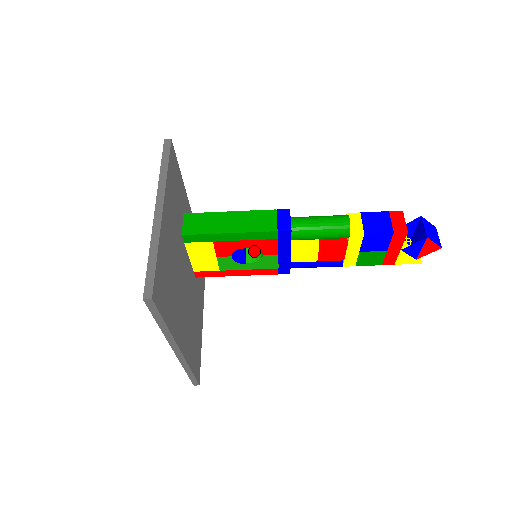
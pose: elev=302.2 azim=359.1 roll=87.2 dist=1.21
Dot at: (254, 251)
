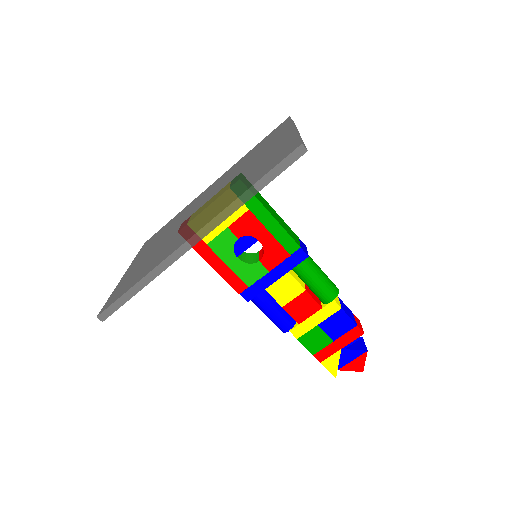
Dot at: (244, 256)
